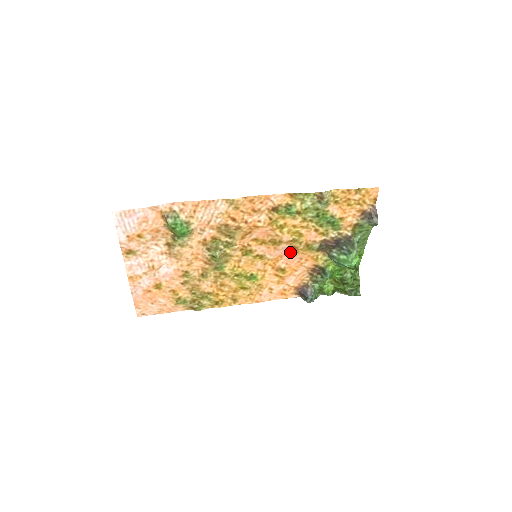
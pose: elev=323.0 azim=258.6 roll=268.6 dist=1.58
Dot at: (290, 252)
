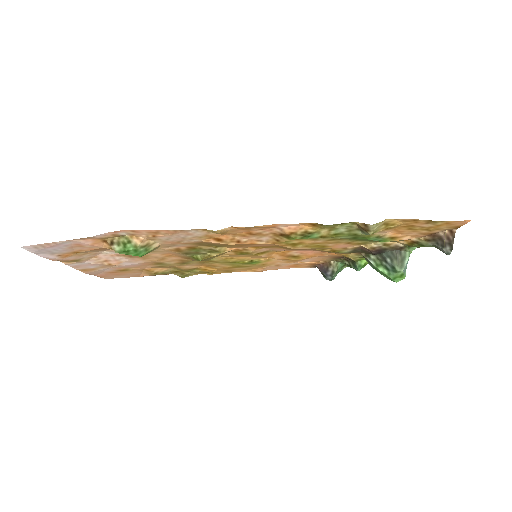
Dot at: (307, 249)
